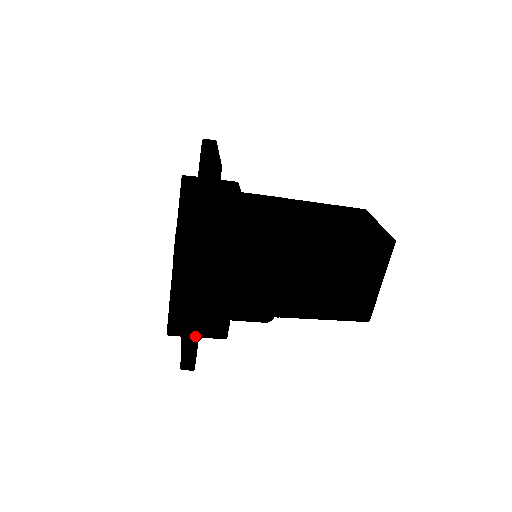
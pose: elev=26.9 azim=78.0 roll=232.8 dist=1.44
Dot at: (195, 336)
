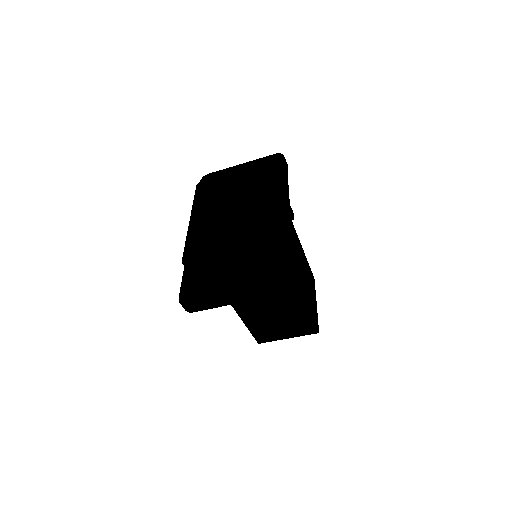
Dot at: (290, 252)
